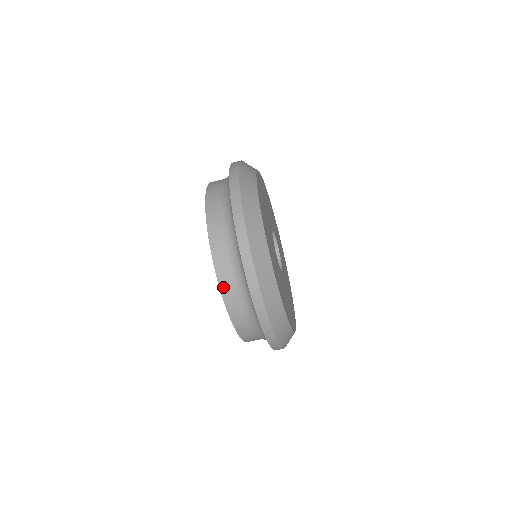
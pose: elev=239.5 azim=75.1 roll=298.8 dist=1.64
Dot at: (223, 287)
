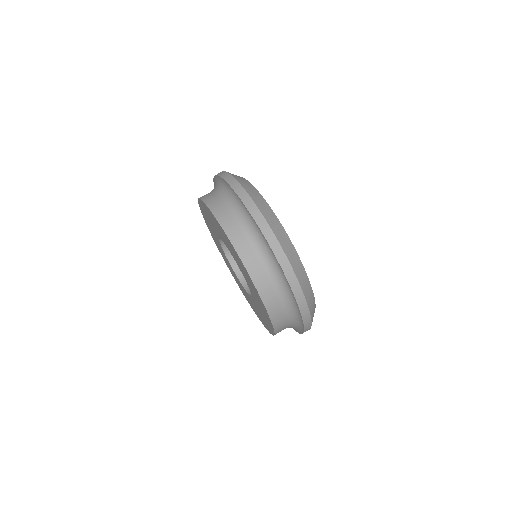
Dot at: (233, 239)
